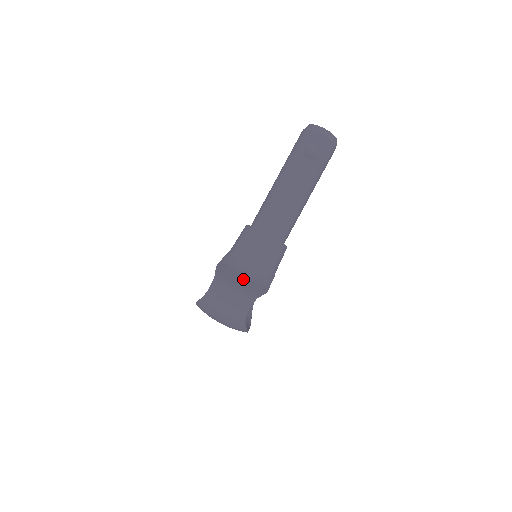
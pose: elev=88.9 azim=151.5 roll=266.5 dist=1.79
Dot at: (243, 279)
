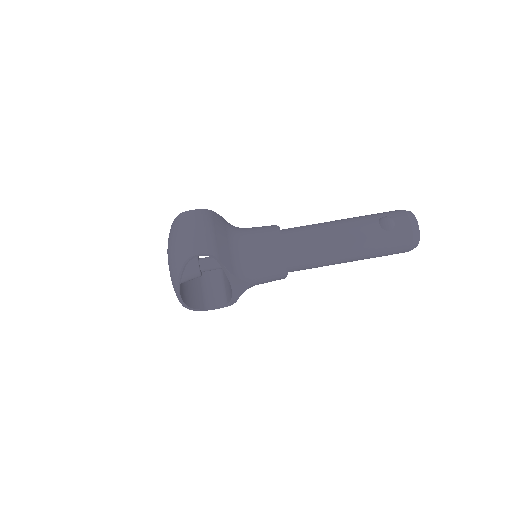
Dot at: (225, 238)
